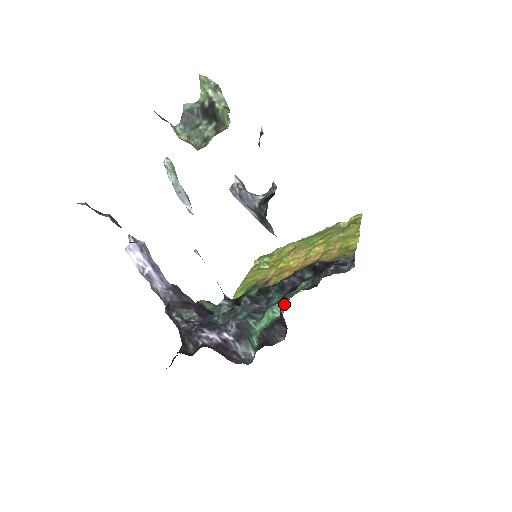
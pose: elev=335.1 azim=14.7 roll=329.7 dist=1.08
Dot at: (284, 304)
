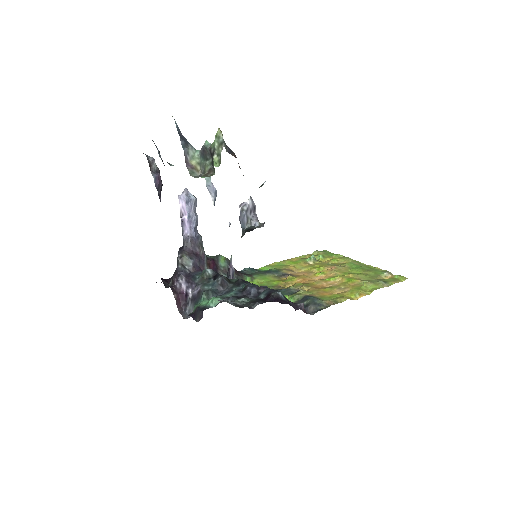
Dot at: (219, 302)
